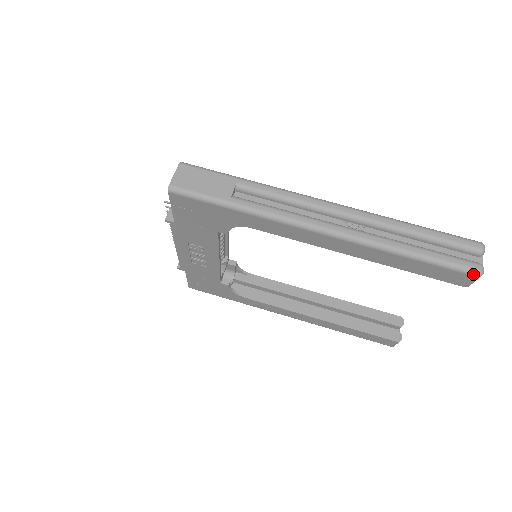
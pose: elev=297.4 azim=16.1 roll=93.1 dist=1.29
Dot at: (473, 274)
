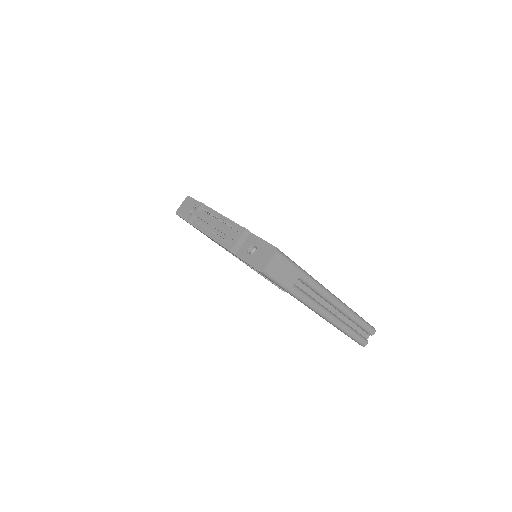
Dot at: occluded
